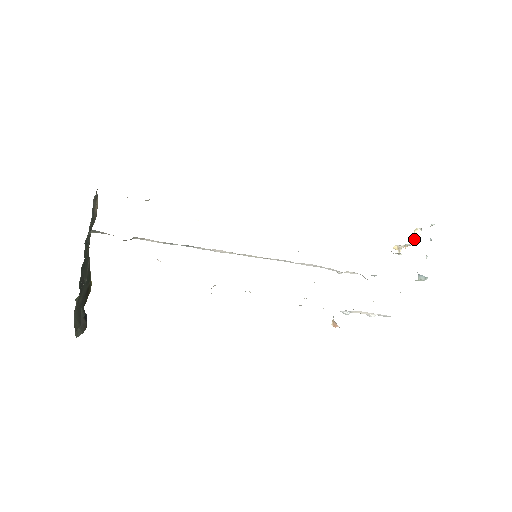
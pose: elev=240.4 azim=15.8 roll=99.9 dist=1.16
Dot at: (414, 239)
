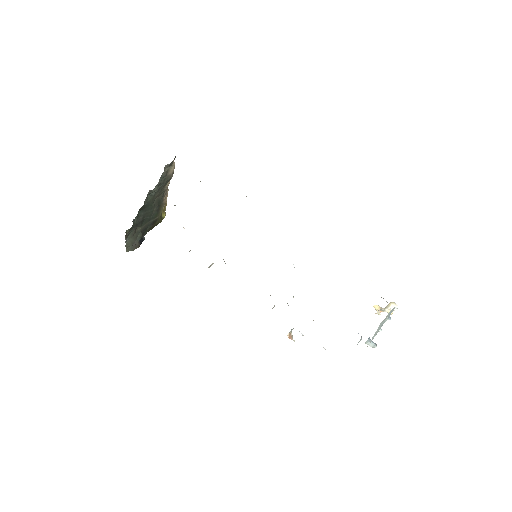
Dot at: (388, 309)
